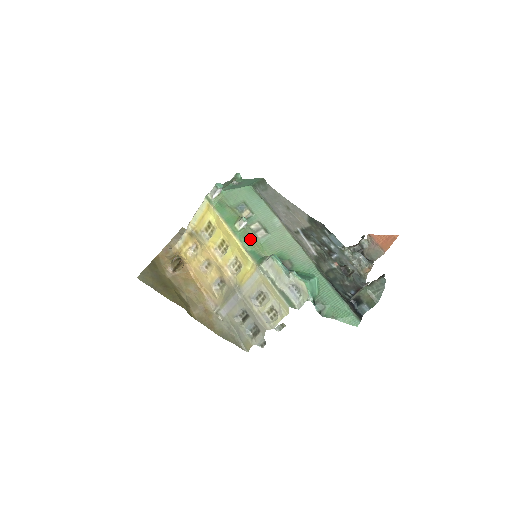
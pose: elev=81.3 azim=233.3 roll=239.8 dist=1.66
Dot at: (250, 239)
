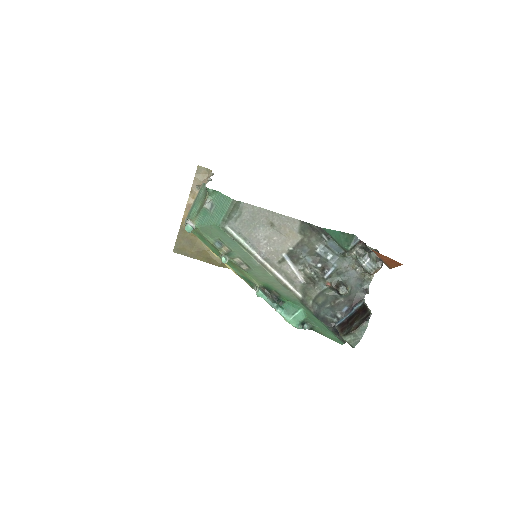
Dot at: (237, 268)
